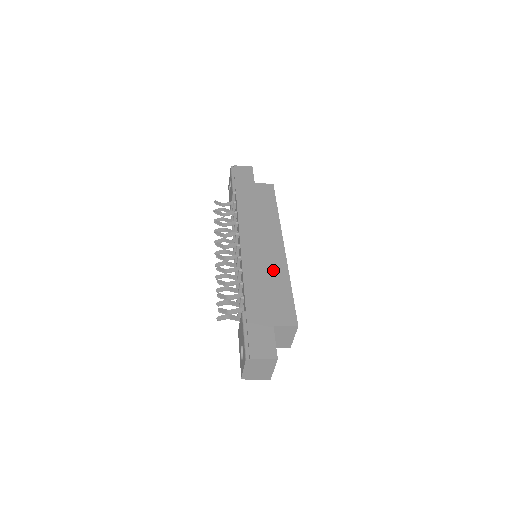
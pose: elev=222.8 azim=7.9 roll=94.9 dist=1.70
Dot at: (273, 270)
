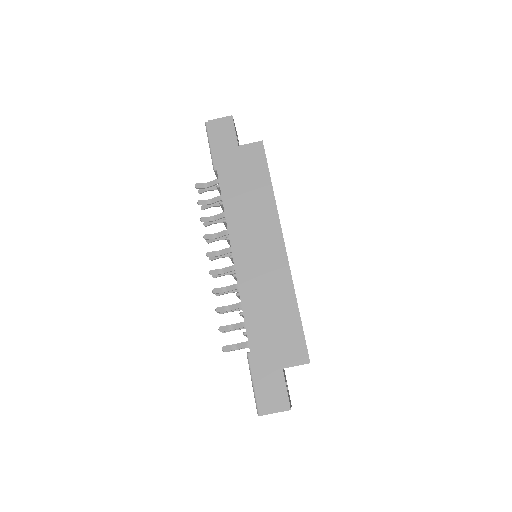
Dot at: (275, 288)
